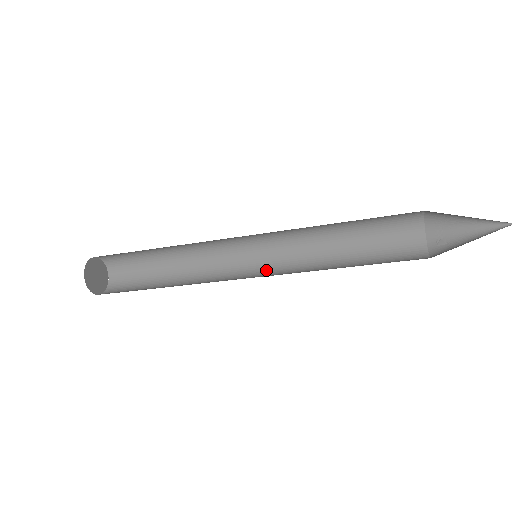
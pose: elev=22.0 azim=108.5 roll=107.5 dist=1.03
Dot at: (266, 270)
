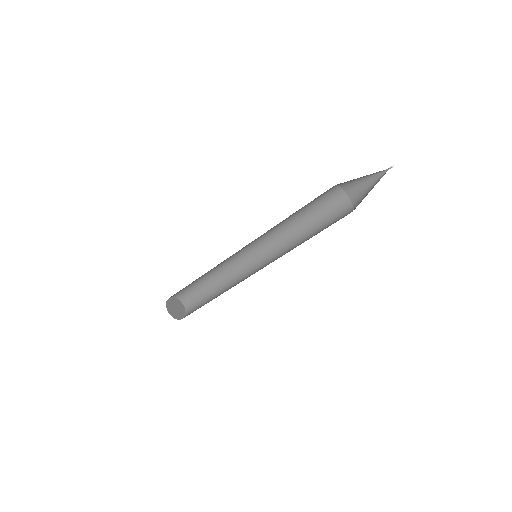
Dot at: occluded
